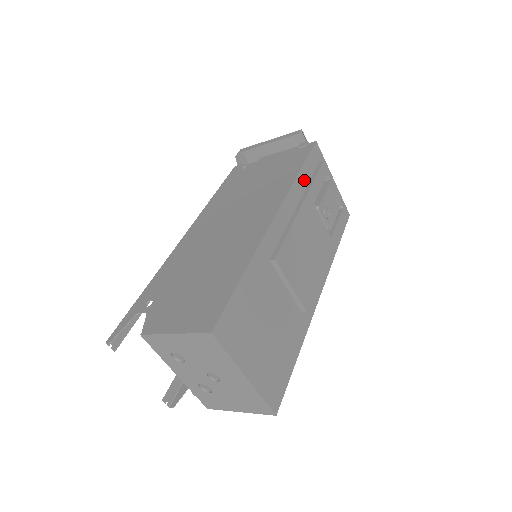
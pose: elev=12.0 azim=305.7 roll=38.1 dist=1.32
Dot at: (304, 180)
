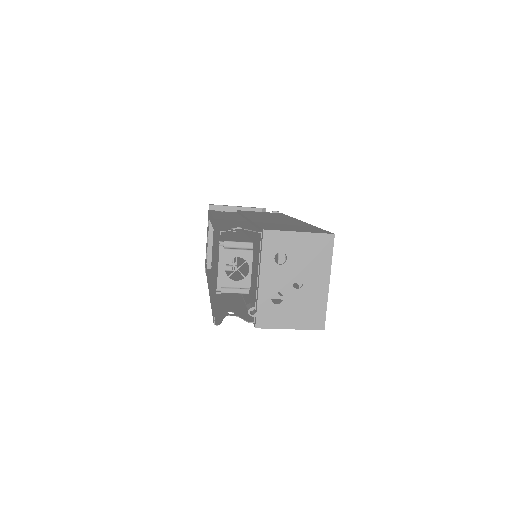
Dot at: occluded
